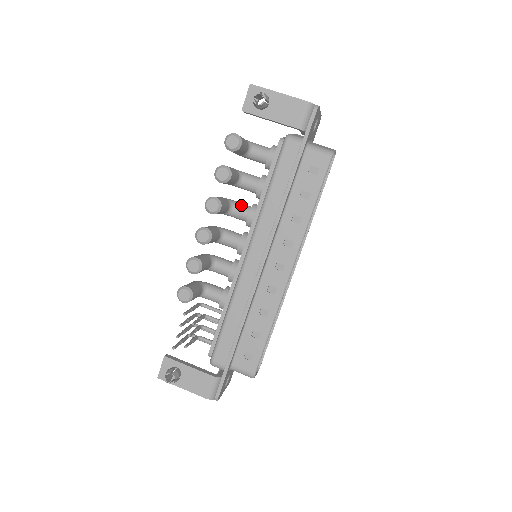
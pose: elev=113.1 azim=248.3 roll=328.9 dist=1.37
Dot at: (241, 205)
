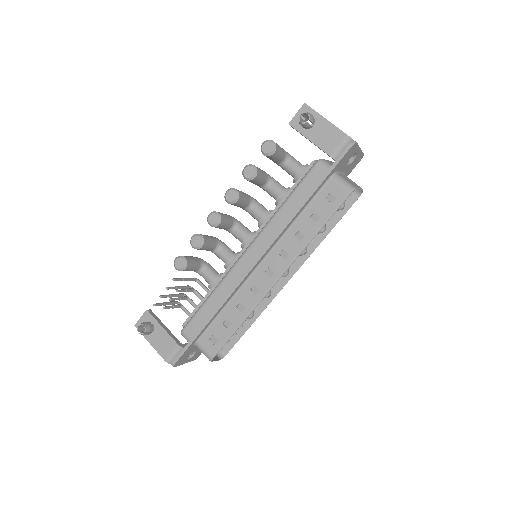
Dot at: (260, 206)
